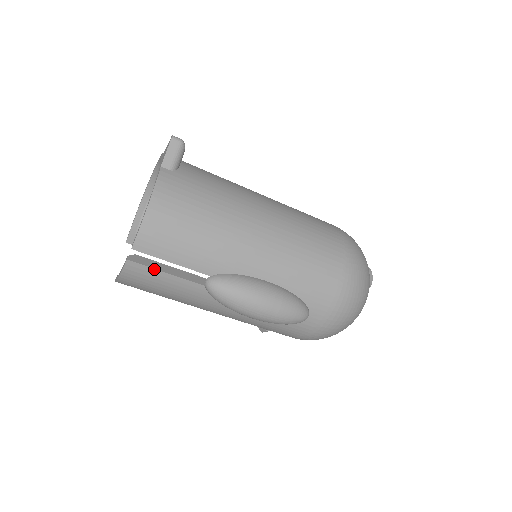
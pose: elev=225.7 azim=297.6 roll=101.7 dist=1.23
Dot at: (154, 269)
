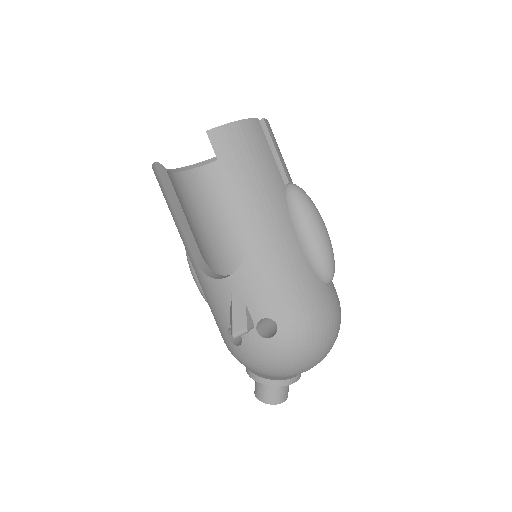
Dot at: (267, 141)
